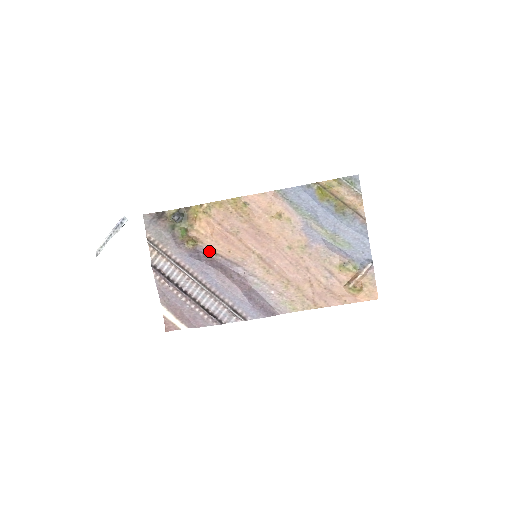
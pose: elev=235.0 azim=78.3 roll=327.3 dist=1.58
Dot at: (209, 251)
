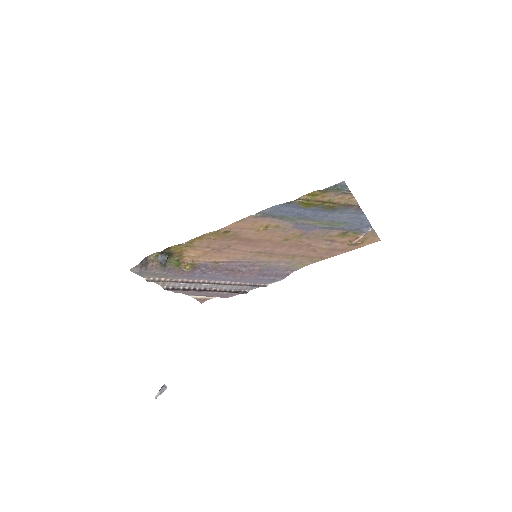
Dot at: (209, 263)
